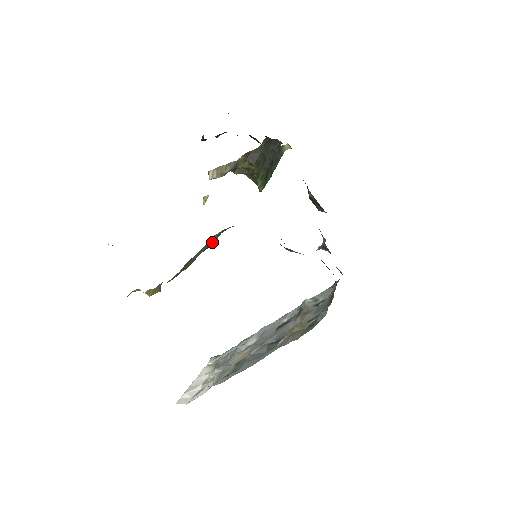
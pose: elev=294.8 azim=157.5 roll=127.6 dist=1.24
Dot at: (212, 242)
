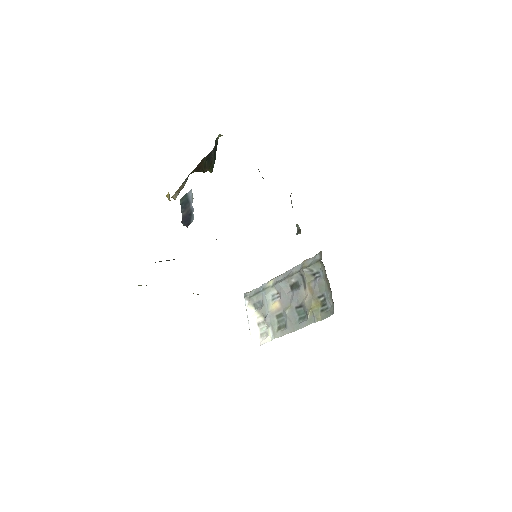
Dot at: occluded
